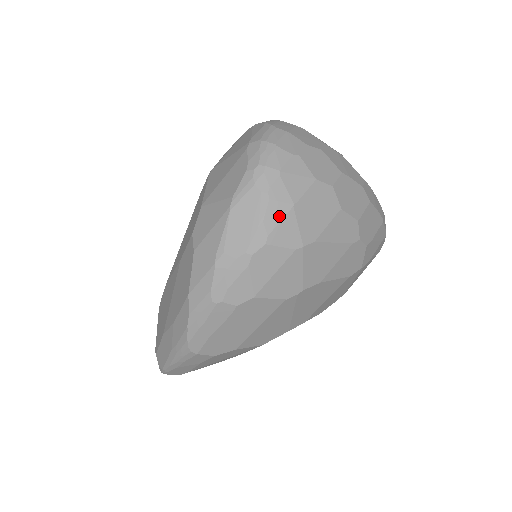
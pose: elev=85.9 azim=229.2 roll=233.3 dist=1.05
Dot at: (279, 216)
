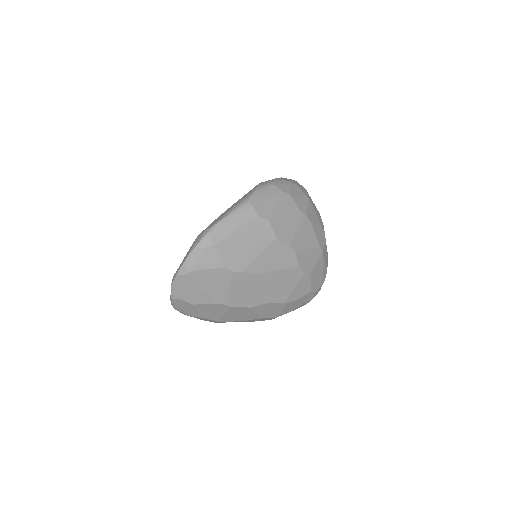
Dot at: (301, 186)
